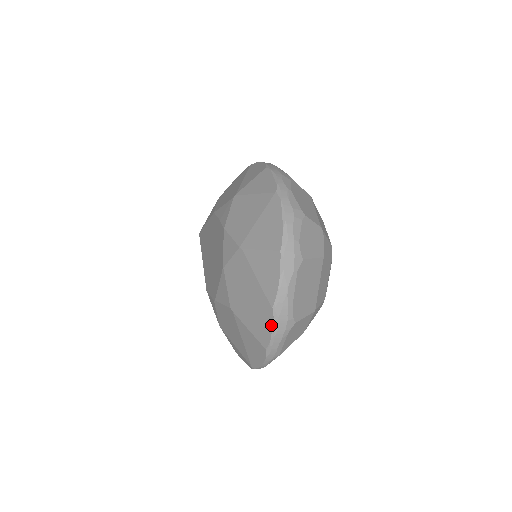
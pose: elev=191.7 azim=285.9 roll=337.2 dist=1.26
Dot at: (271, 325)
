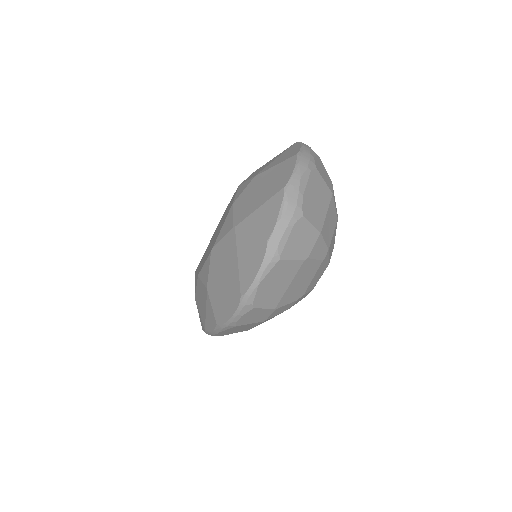
Dot at: (279, 208)
